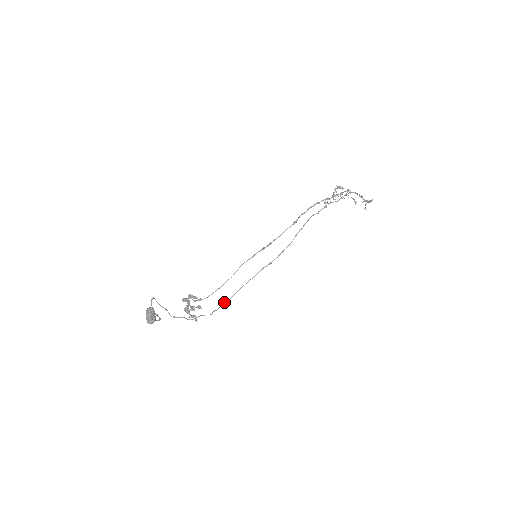
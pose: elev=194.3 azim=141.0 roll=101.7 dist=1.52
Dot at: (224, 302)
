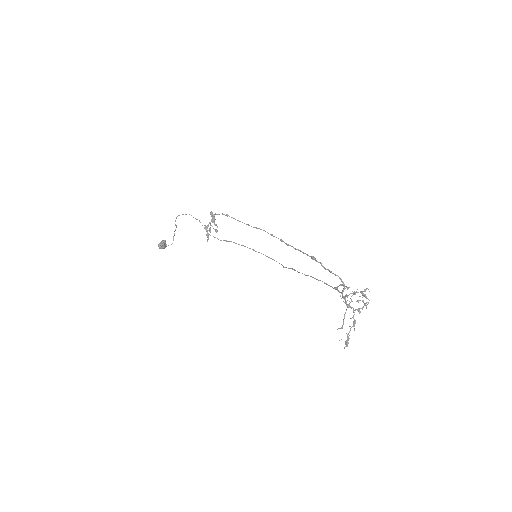
Dot at: (234, 242)
